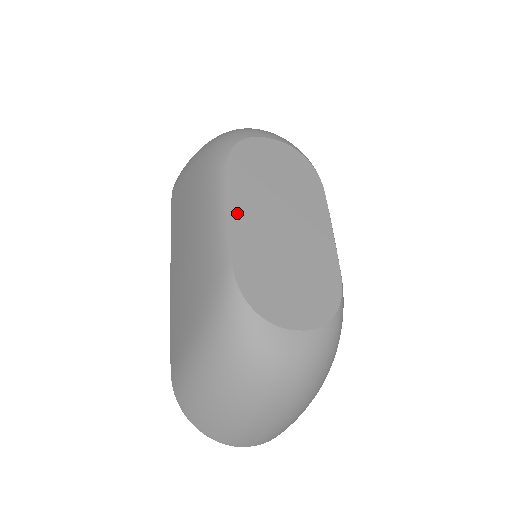
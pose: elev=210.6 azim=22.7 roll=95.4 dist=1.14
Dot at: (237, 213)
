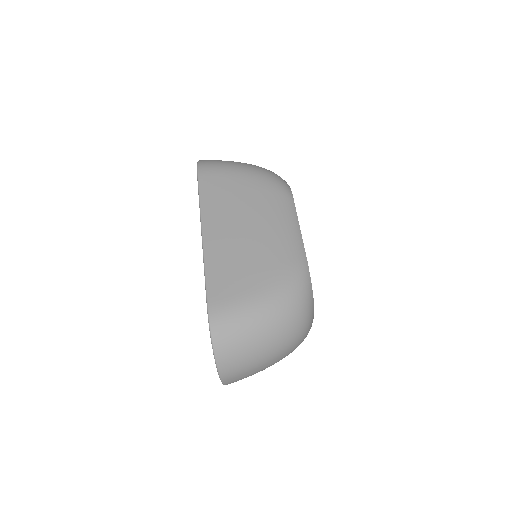
Dot at: occluded
